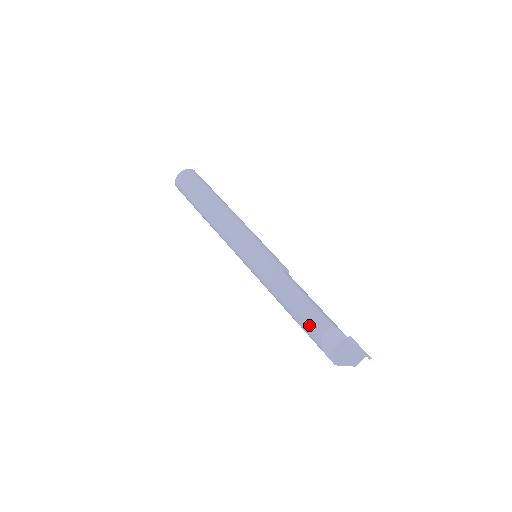
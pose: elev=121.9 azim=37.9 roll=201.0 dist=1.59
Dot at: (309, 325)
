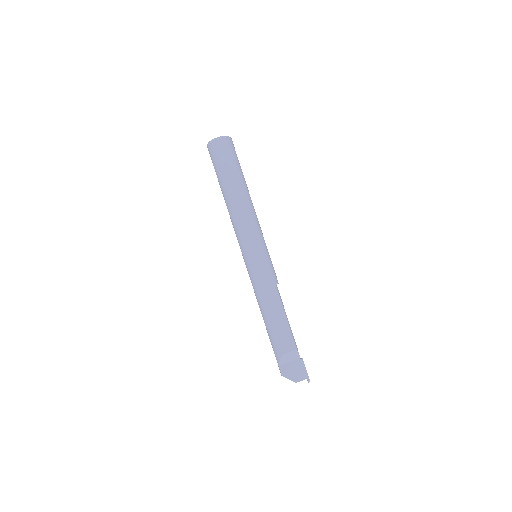
Dot at: (279, 340)
